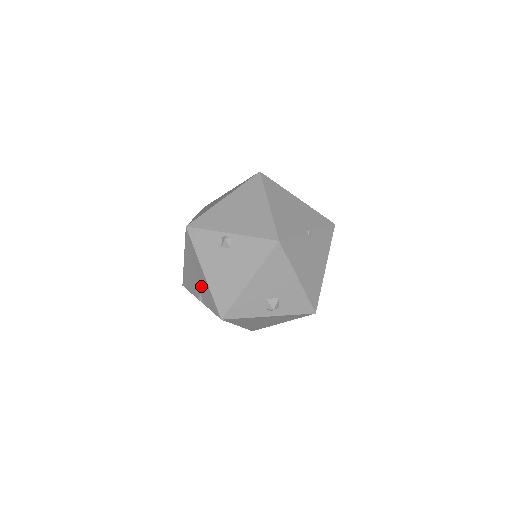
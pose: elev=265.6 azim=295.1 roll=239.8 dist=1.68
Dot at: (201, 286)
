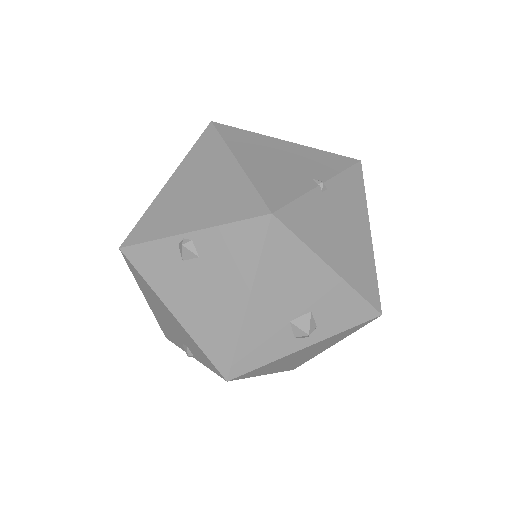
Dot at: (180, 334)
